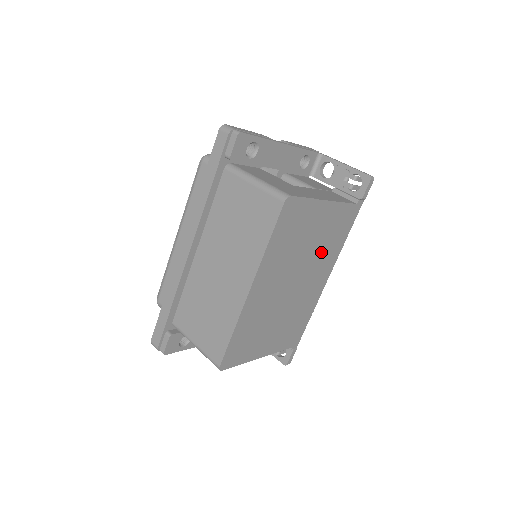
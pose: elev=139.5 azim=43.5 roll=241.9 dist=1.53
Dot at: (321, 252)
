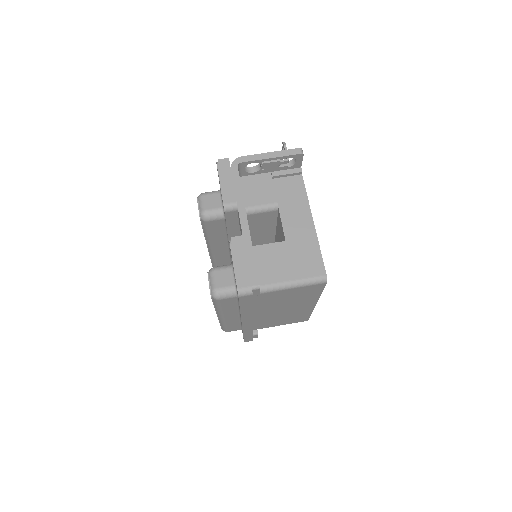
Dot at: occluded
